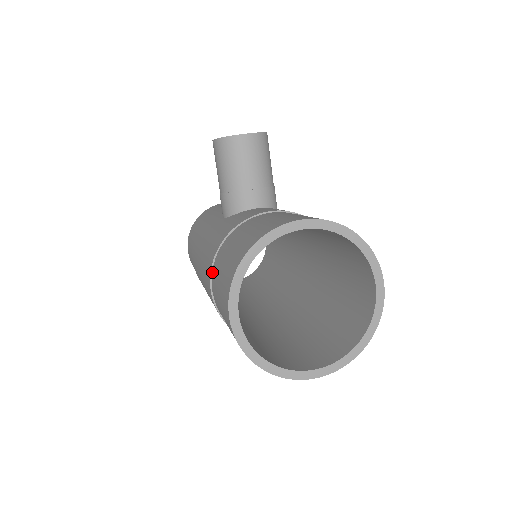
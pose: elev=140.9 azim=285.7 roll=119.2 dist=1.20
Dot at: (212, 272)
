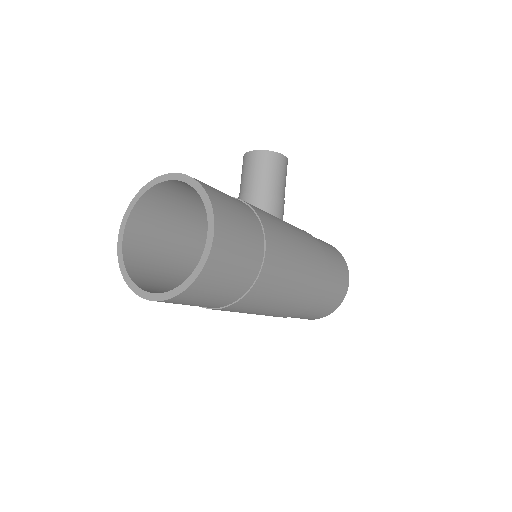
Dot at: occluded
